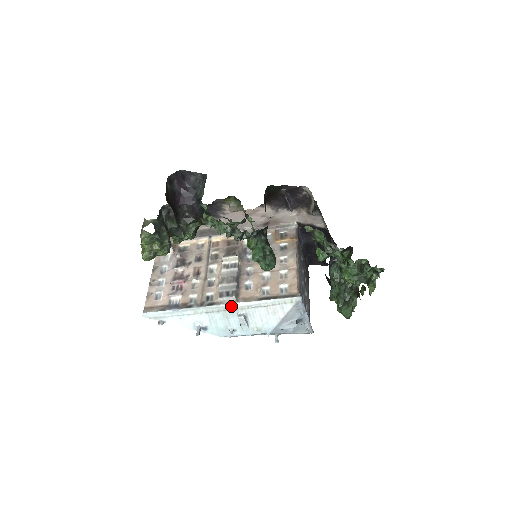
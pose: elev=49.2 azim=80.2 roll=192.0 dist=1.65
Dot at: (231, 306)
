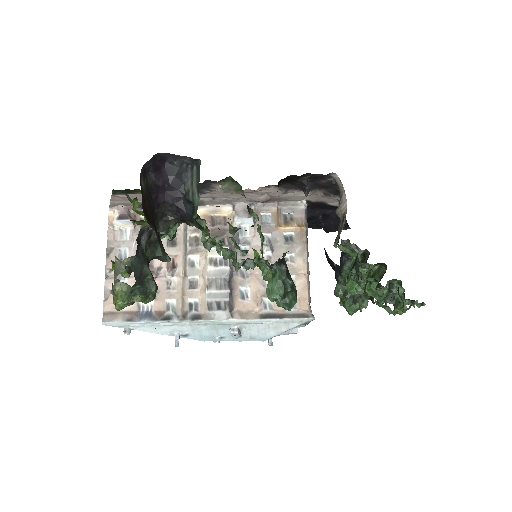
Dot at: (223, 322)
